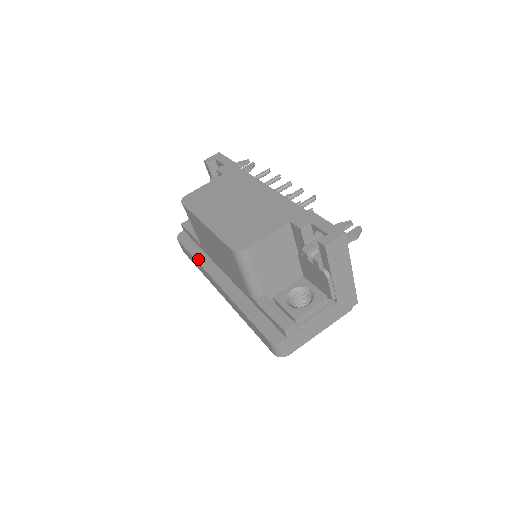
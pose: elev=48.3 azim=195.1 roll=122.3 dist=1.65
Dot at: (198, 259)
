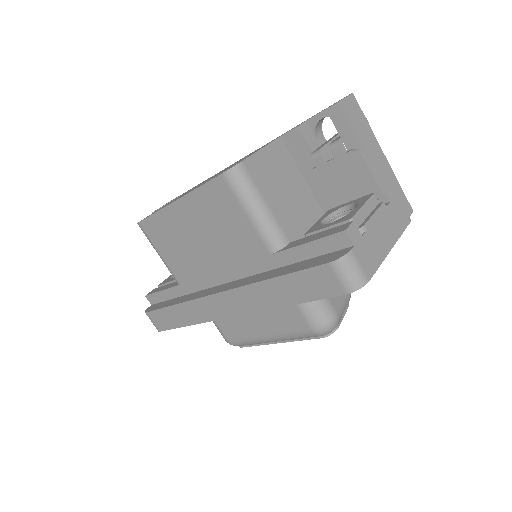
Dot at: (181, 301)
